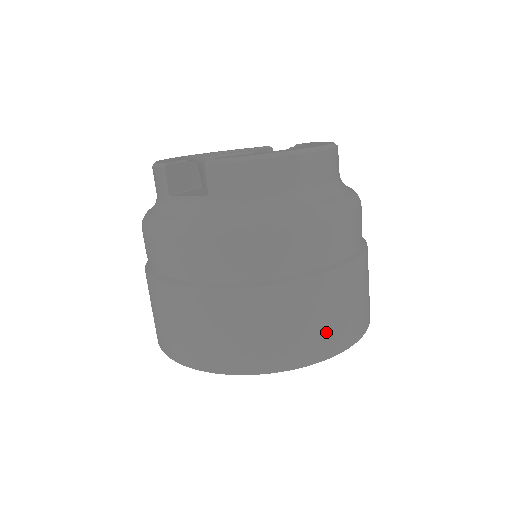
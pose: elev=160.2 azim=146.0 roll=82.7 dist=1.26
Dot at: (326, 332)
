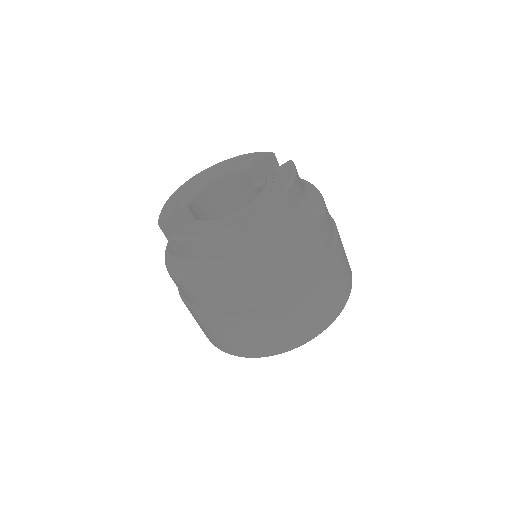
Dot at: (274, 341)
